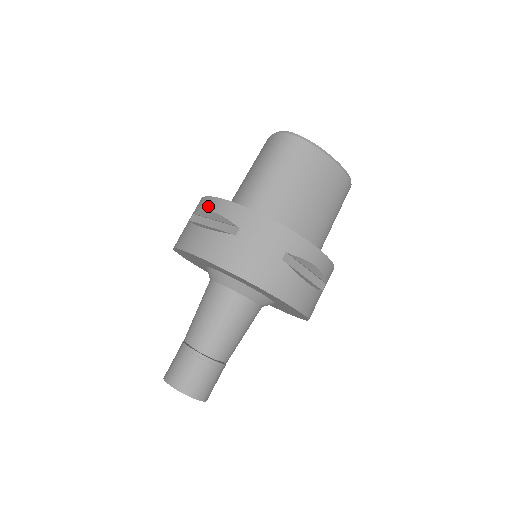
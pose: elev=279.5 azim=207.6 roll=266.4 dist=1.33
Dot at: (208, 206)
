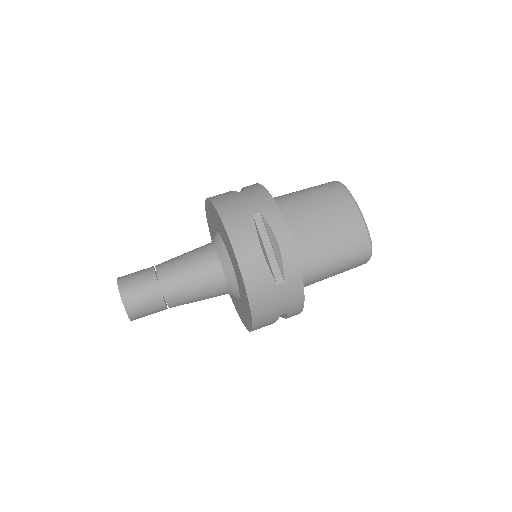
Dot at: occluded
